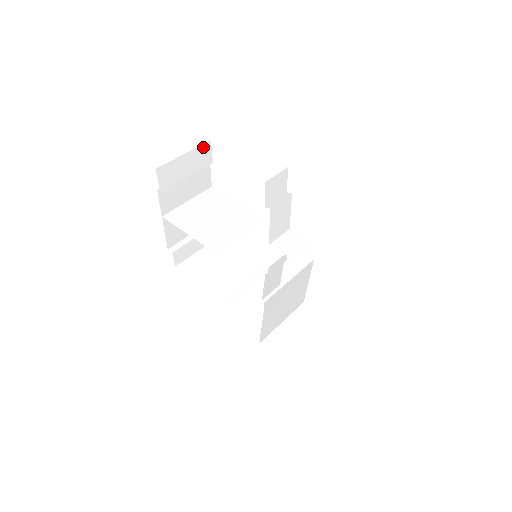
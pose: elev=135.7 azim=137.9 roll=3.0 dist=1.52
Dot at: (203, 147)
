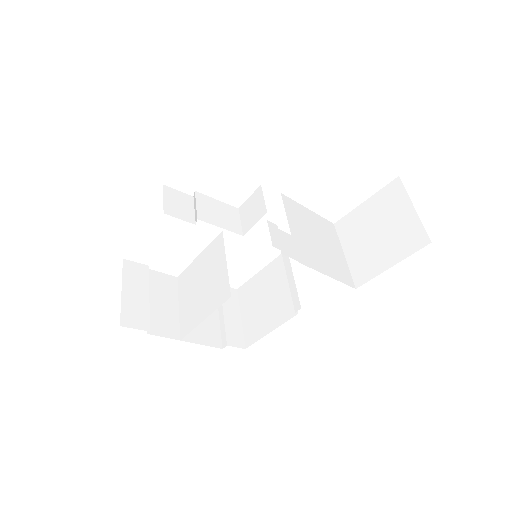
Dot at: (126, 269)
